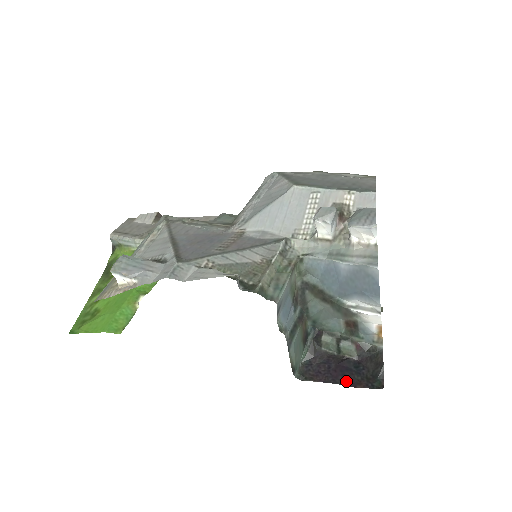
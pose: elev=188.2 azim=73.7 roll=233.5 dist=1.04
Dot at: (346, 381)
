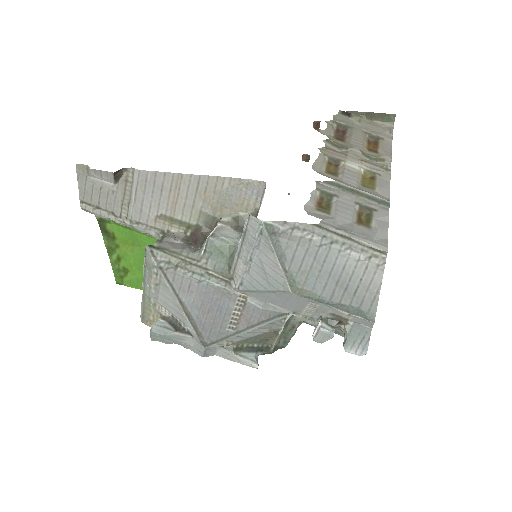
Dot at: occluded
